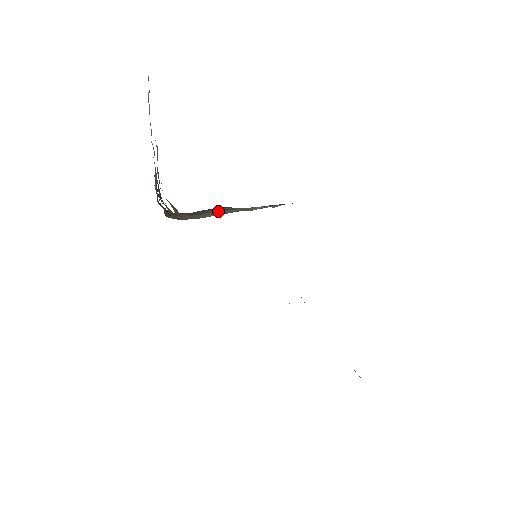
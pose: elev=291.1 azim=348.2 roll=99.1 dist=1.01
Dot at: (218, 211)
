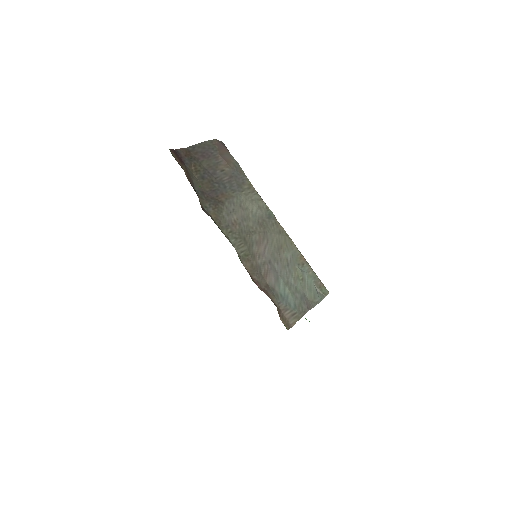
Dot at: (220, 168)
